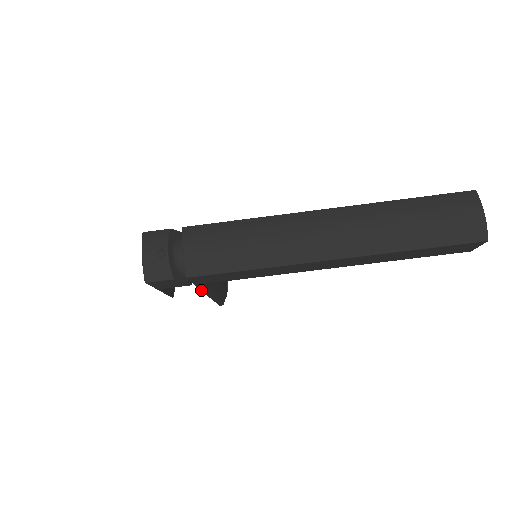
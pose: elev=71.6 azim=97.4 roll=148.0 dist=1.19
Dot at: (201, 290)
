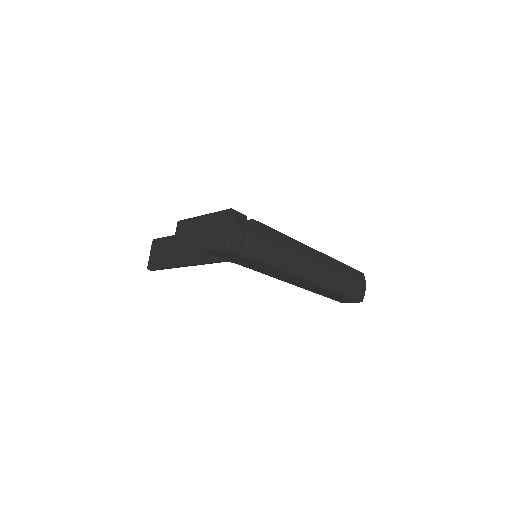
Dot at: (208, 262)
